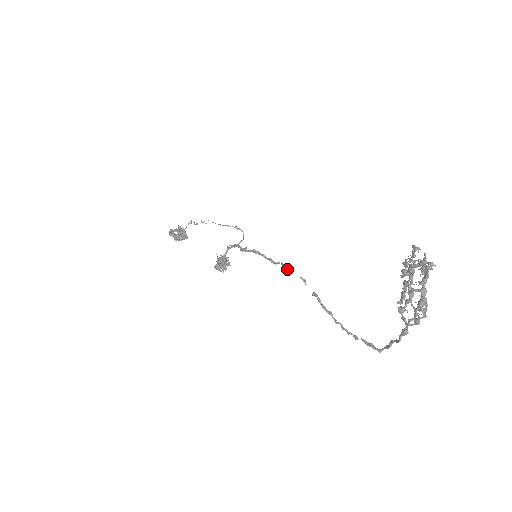
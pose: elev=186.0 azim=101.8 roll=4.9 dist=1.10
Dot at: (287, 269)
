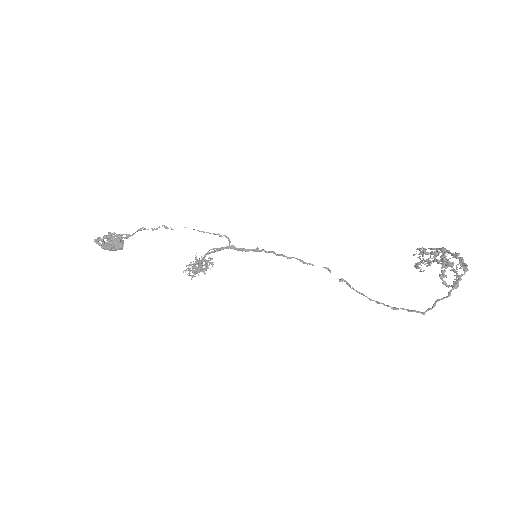
Dot at: (305, 262)
